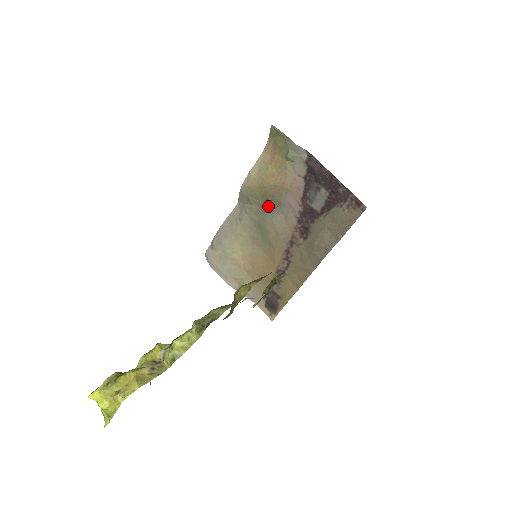
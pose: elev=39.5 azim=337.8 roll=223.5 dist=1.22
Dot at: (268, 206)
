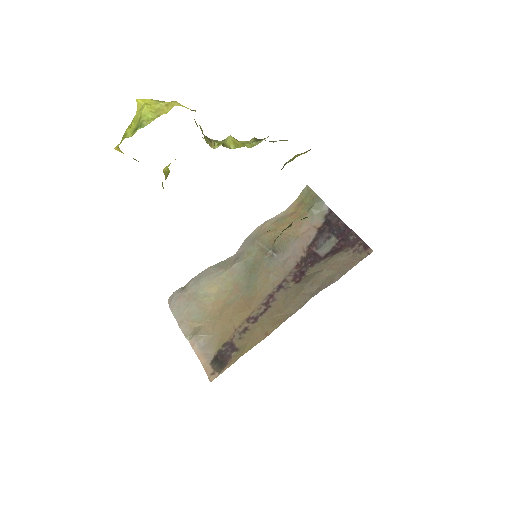
Dot at: (270, 251)
